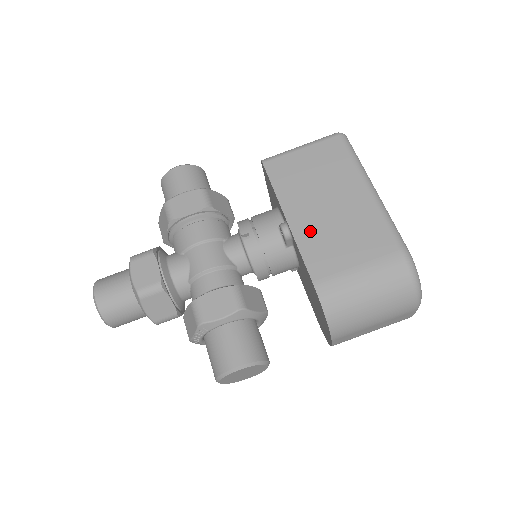
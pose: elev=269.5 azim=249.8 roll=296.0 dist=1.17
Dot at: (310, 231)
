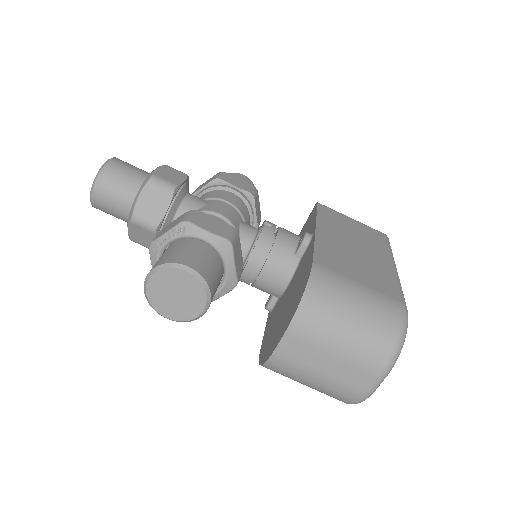
Dot at: (331, 244)
